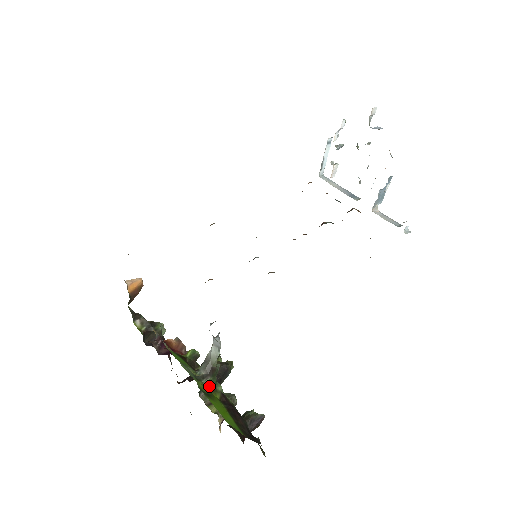
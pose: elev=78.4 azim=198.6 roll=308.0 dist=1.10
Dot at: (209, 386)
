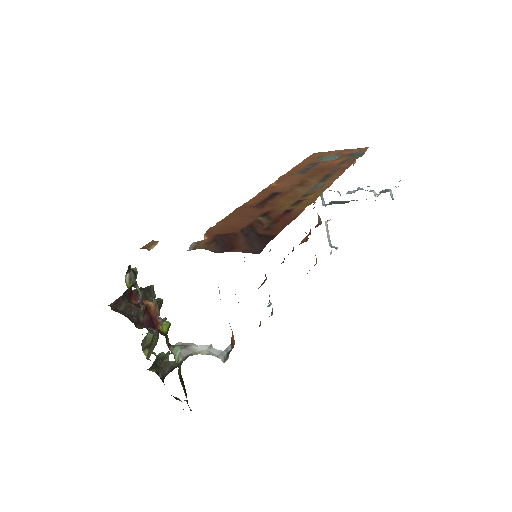
Dot at: occluded
